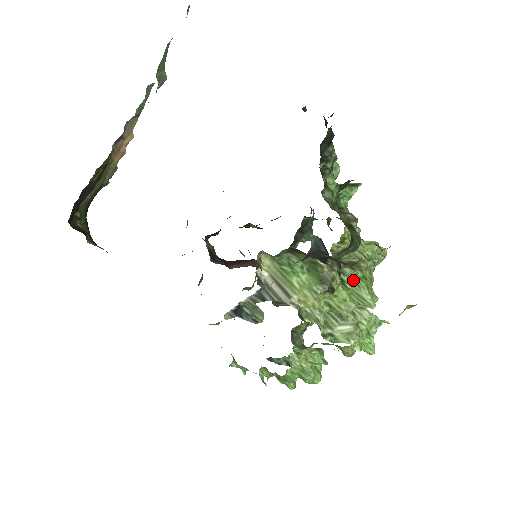
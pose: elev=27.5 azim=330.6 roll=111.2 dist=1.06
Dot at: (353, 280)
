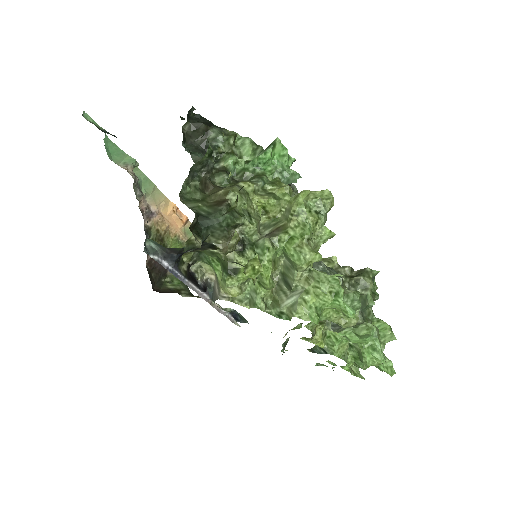
Dot at: (265, 249)
